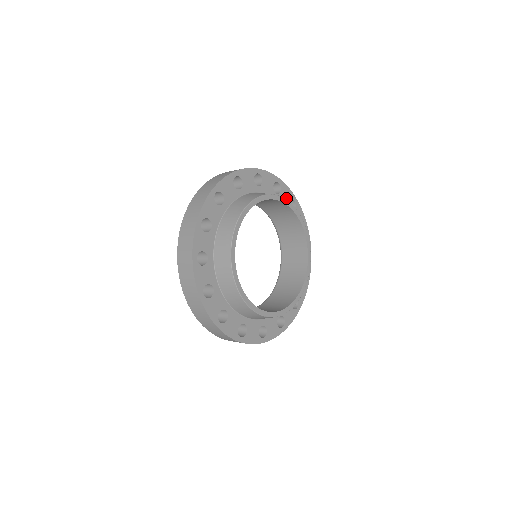
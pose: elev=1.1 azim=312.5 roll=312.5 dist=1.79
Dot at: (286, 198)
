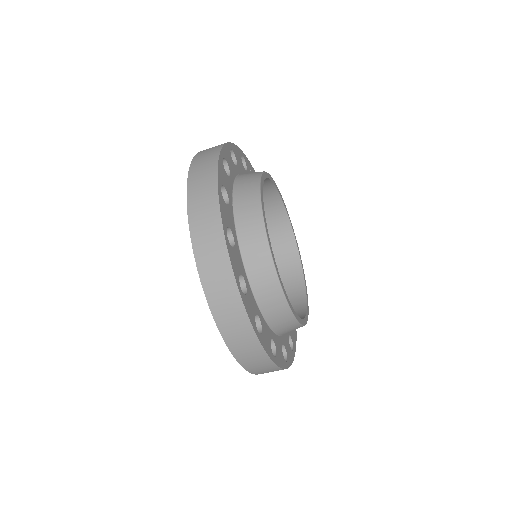
Dot at: occluded
